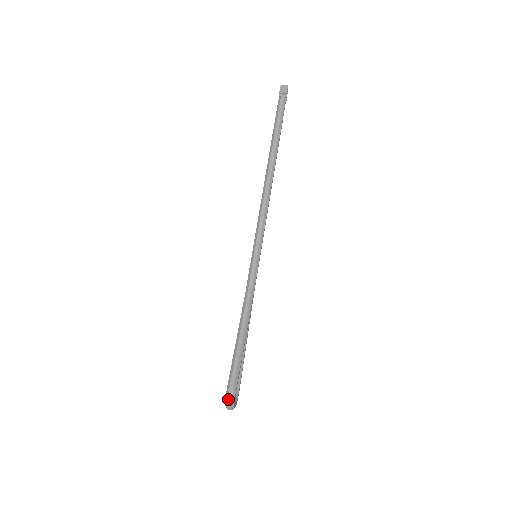
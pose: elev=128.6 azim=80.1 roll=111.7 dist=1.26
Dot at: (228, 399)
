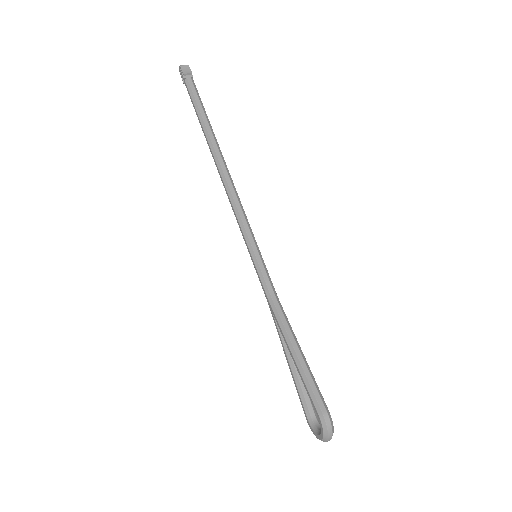
Dot at: (327, 428)
